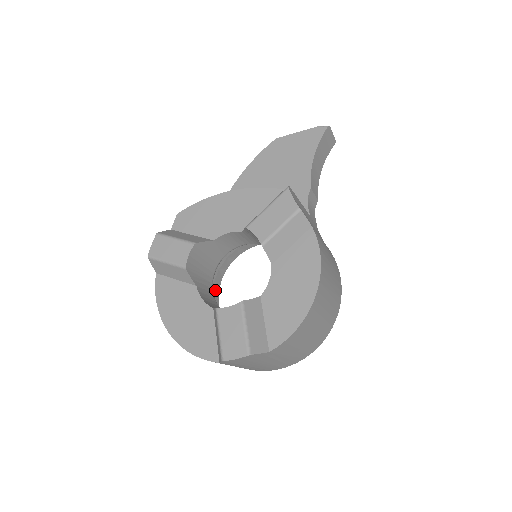
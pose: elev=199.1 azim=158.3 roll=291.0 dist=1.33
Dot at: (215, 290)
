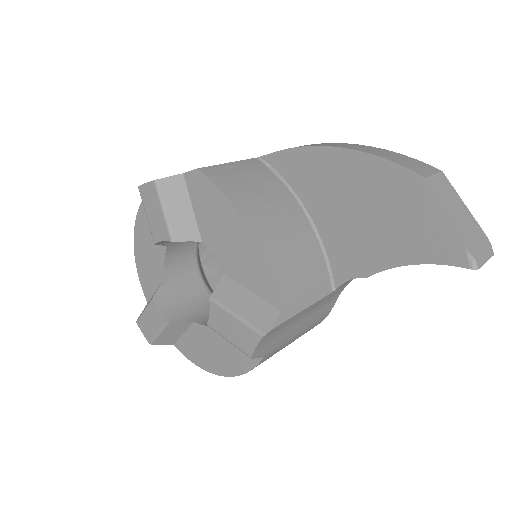
Dot at: occluded
